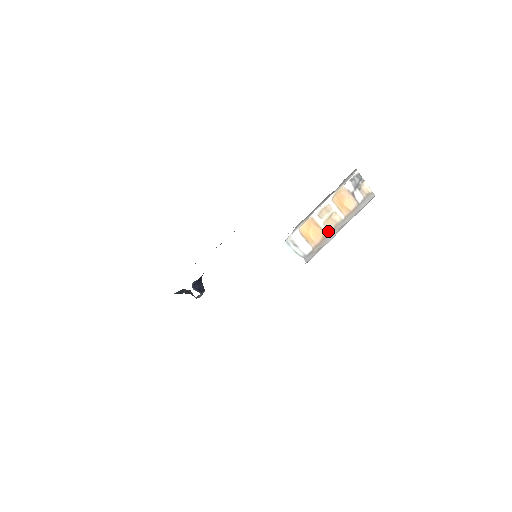
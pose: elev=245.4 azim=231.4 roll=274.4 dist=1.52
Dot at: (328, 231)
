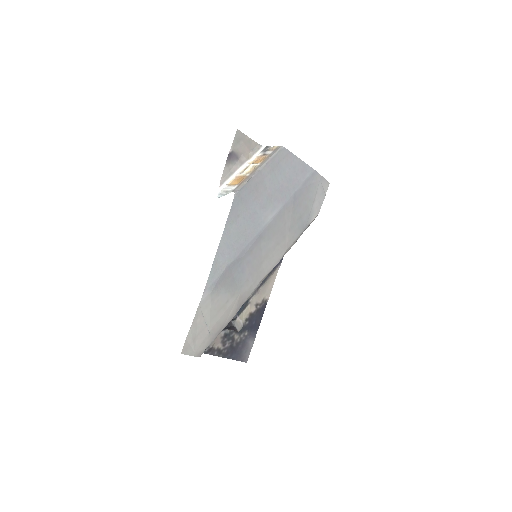
Dot at: (249, 174)
